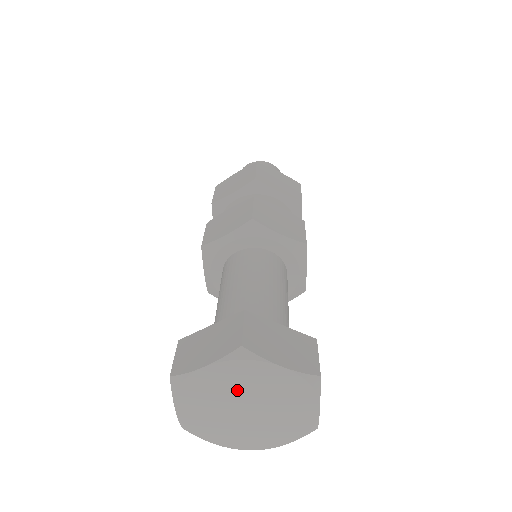
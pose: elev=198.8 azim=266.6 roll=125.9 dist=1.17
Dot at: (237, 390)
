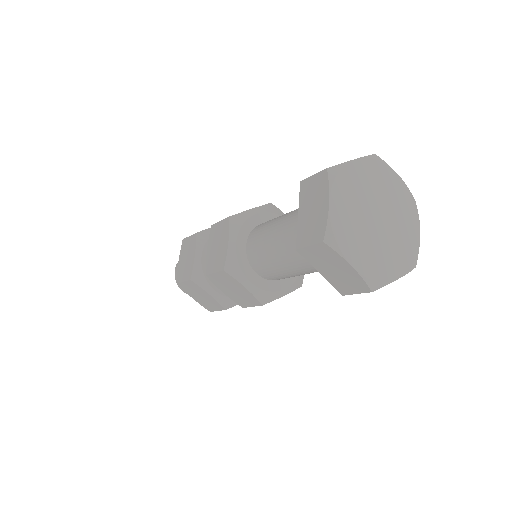
Dot at: (374, 193)
